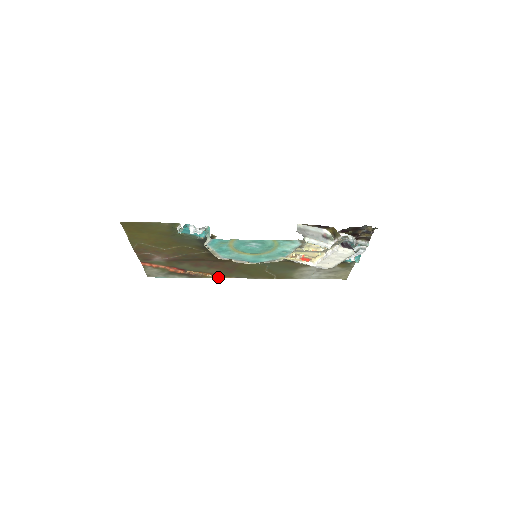
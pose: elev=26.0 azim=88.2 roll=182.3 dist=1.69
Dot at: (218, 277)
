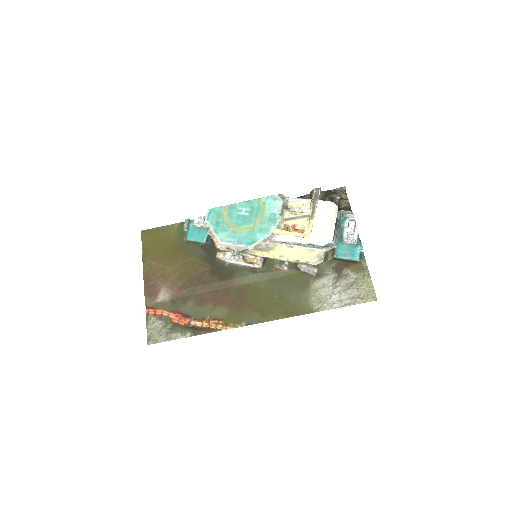
Dot at: (226, 327)
